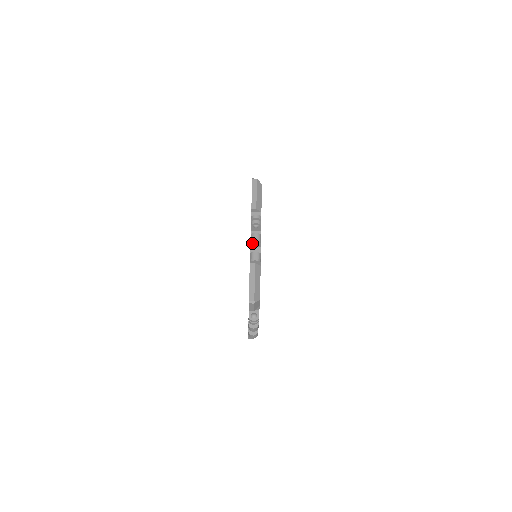
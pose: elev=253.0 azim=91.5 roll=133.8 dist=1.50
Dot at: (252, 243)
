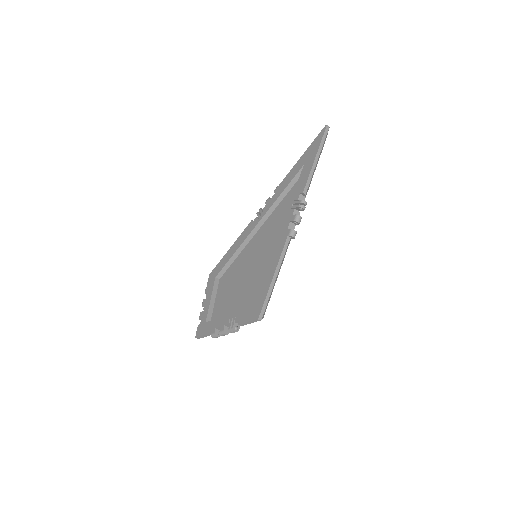
Dot at: (221, 332)
